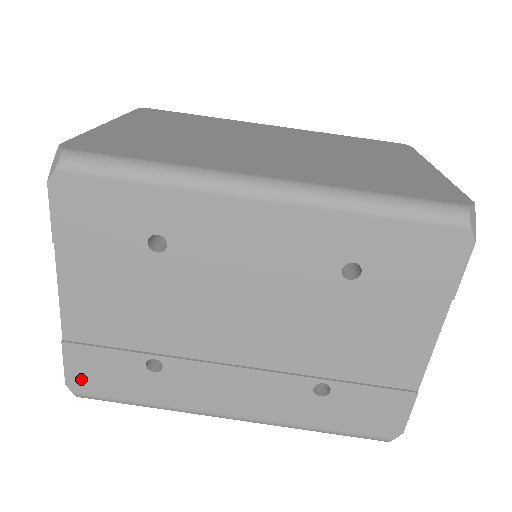
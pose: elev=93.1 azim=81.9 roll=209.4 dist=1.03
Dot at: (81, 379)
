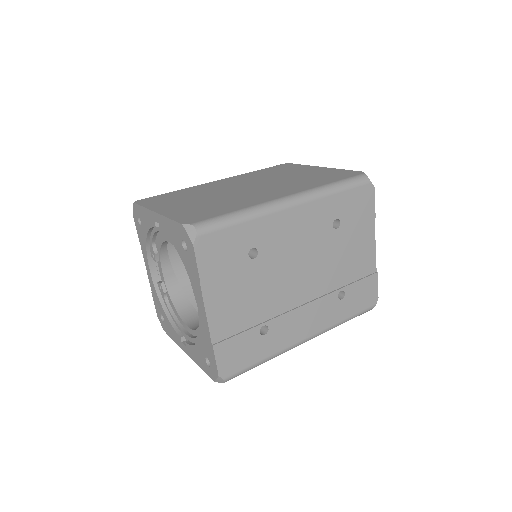
Dot at: (227, 366)
